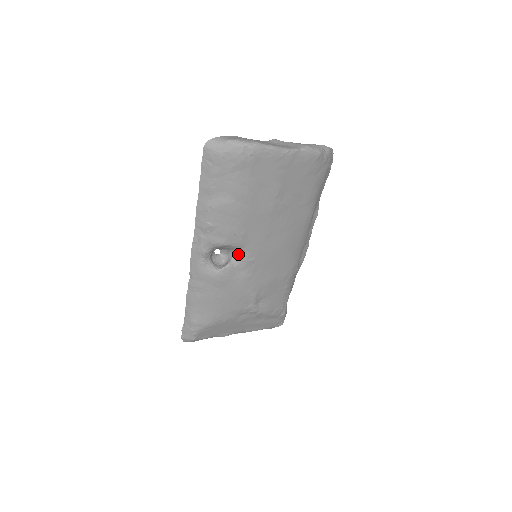
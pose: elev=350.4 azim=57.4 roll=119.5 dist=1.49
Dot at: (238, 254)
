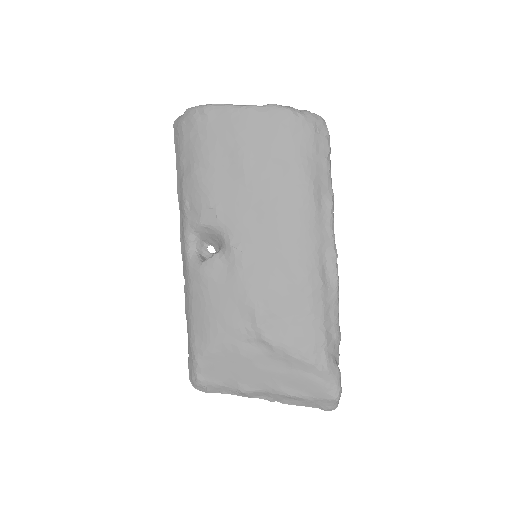
Dot at: (222, 241)
